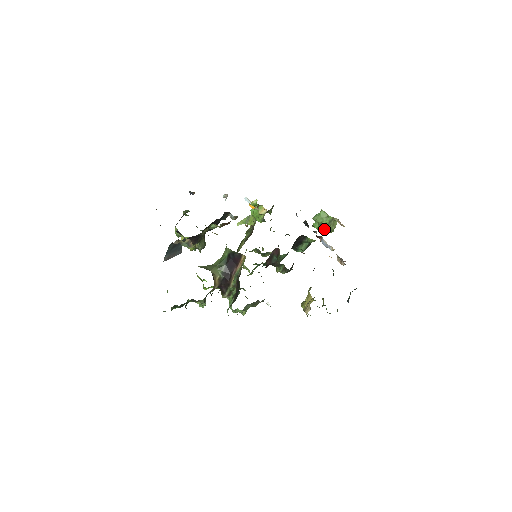
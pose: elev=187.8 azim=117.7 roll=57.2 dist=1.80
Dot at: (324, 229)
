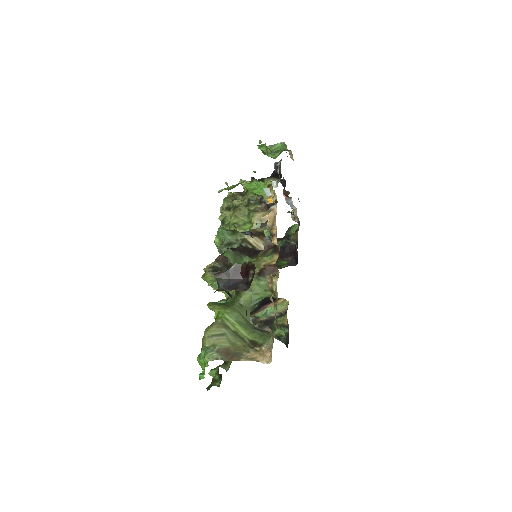
Dot at: occluded
